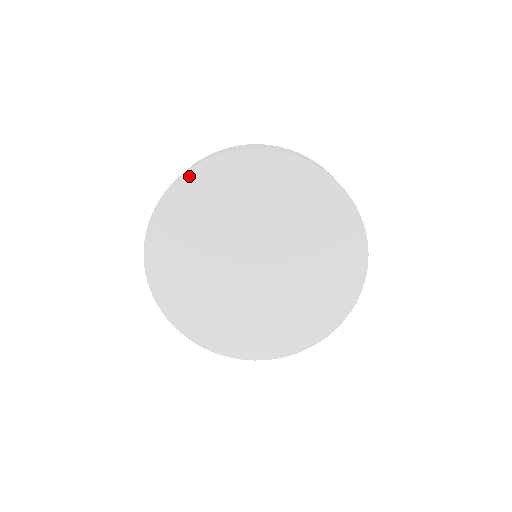
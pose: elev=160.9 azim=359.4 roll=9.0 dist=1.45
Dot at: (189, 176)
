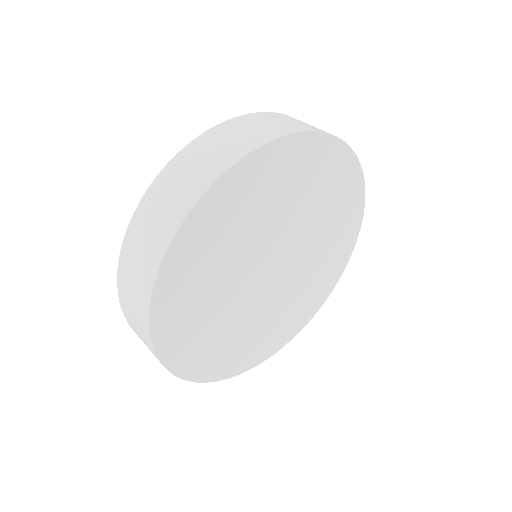
Dot at: (261, 154)
